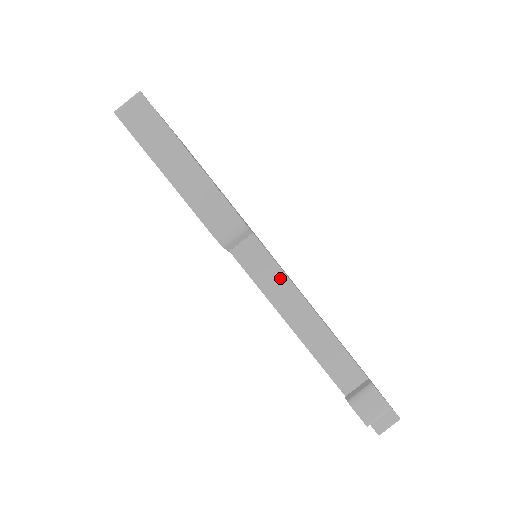
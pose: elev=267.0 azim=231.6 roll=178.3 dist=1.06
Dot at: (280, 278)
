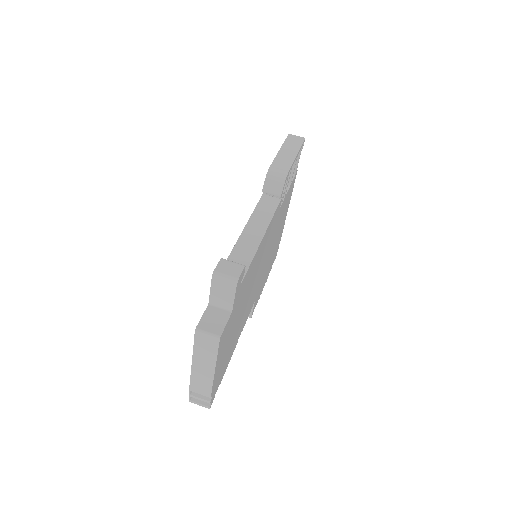
Dot at: (266, 220)
